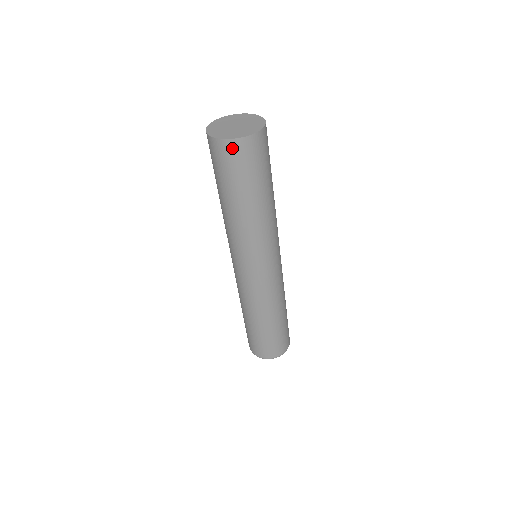
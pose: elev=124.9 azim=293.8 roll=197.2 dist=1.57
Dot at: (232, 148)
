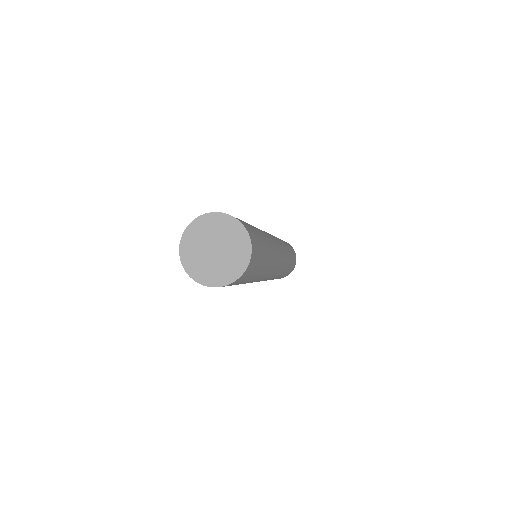
Dot at: (243, 276)
